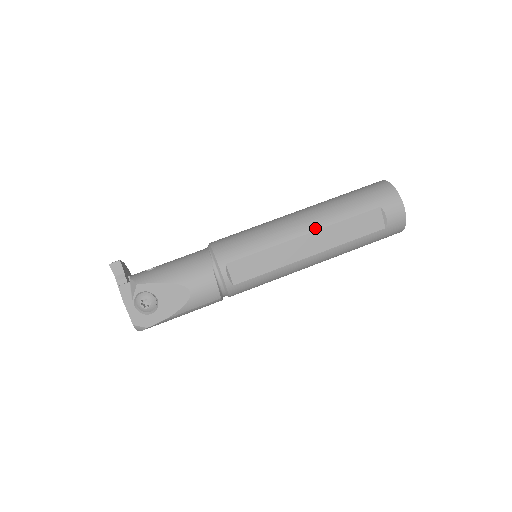
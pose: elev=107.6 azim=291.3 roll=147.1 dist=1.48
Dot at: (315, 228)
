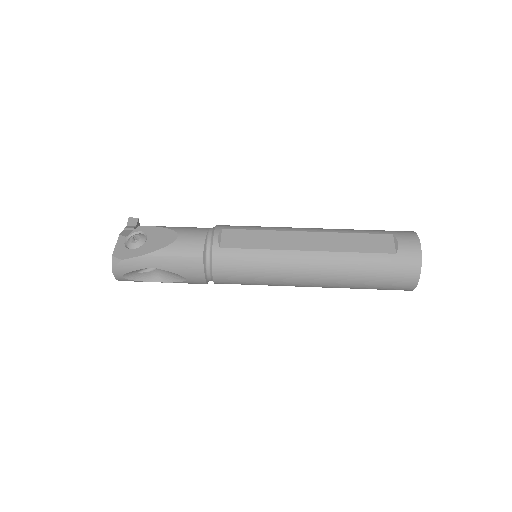
Dot at: (319, 231)
